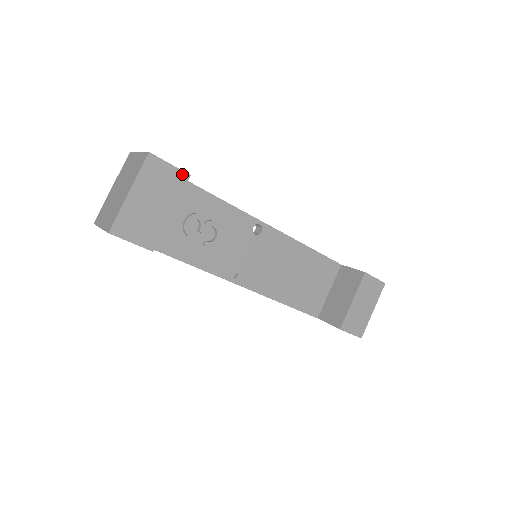
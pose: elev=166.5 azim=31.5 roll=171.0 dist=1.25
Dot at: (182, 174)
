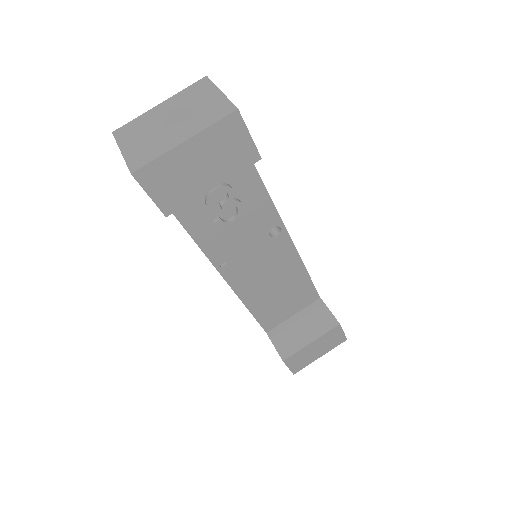
Dot at: (254, 152)
